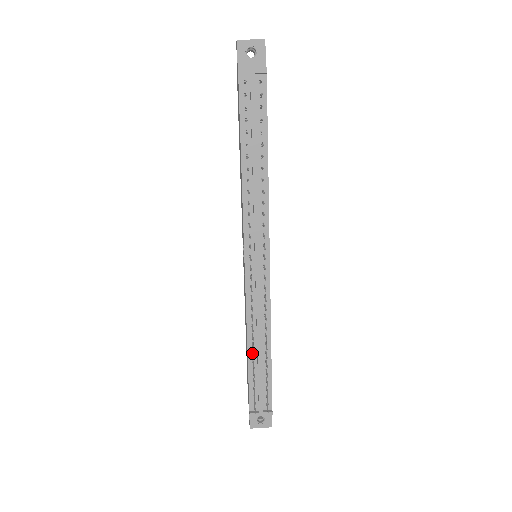
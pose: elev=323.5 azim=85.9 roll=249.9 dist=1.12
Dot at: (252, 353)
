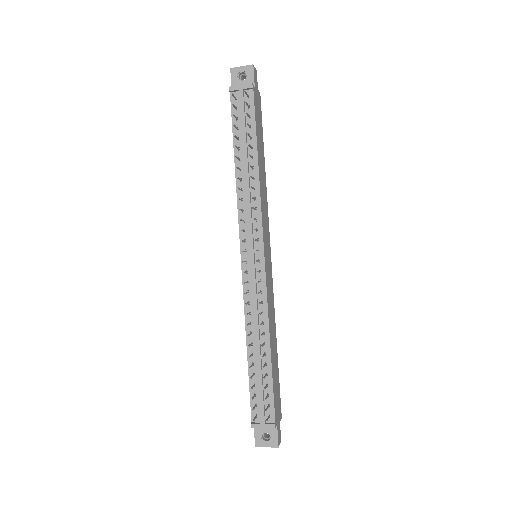
Dot at: (251, 354)
